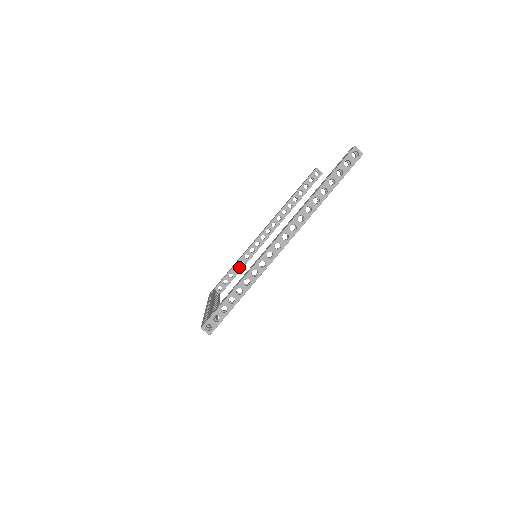
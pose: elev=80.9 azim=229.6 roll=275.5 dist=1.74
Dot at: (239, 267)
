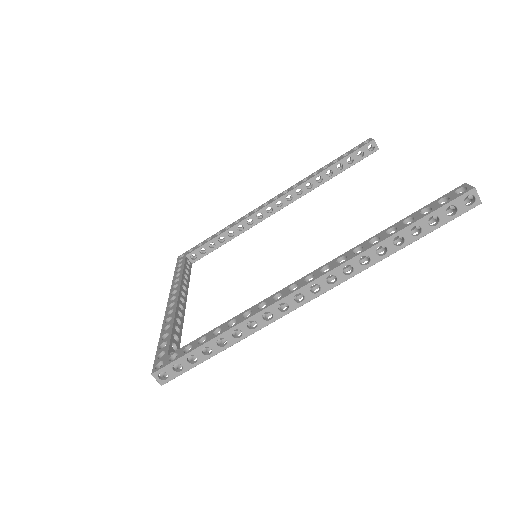
Dot at: (226, 238)
